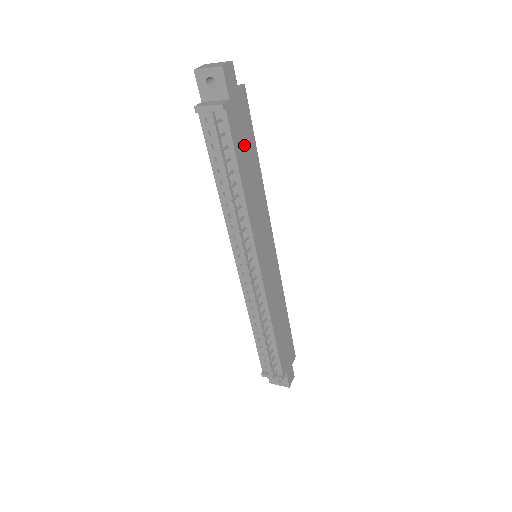
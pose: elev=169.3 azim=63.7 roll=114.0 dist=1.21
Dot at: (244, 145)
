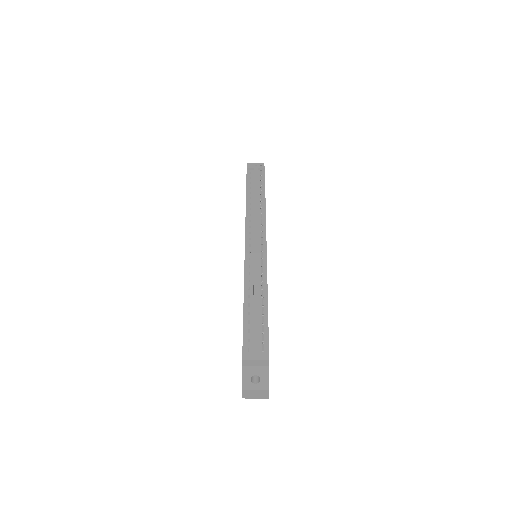
Dot at: occluded
